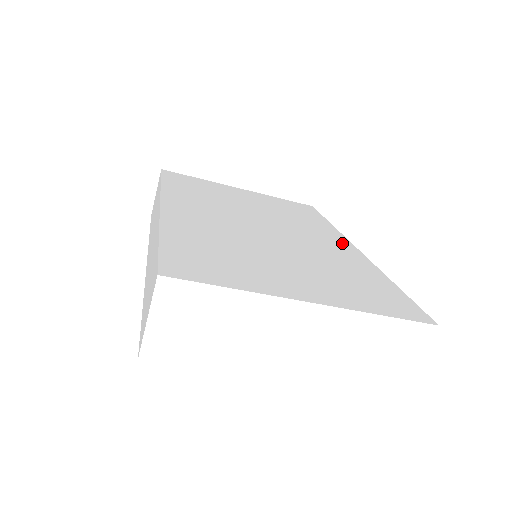
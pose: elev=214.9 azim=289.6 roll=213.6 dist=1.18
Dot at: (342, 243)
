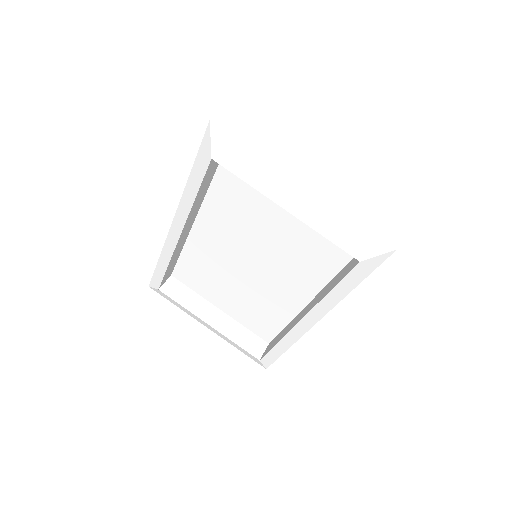
Dot at: occluded
